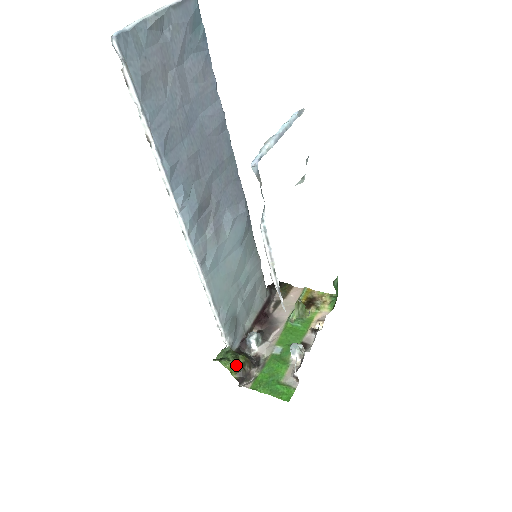
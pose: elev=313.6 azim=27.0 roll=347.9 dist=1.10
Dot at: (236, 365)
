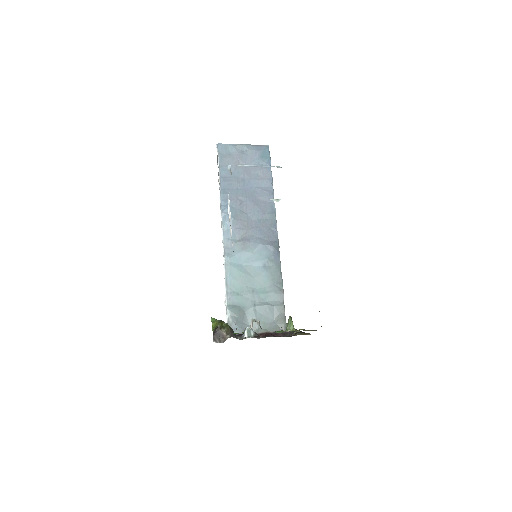
Dot at: (218, 323)
